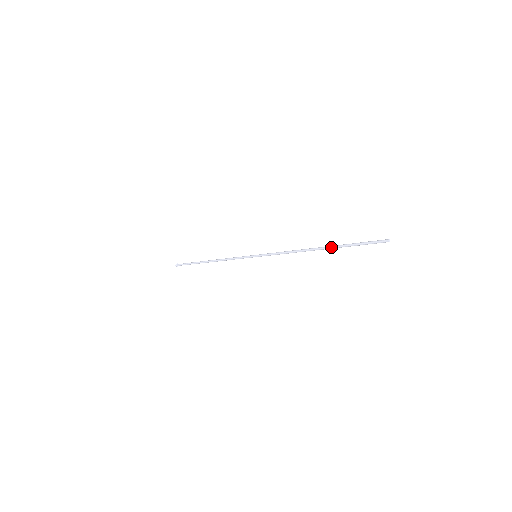
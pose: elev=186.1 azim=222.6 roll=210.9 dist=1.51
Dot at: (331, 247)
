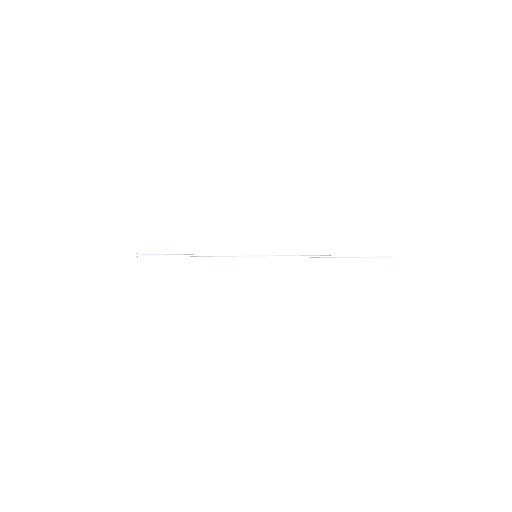
Dot at: (343, 257)
